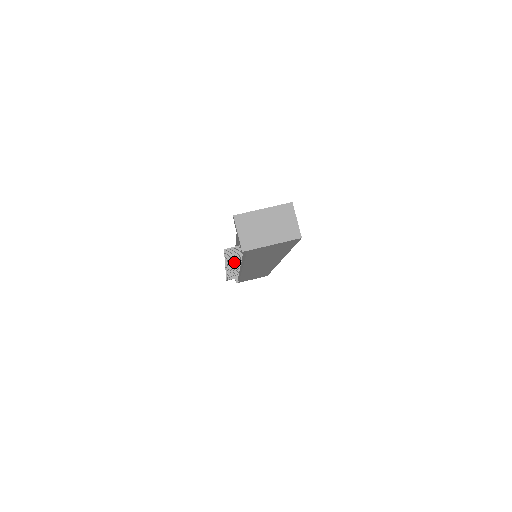
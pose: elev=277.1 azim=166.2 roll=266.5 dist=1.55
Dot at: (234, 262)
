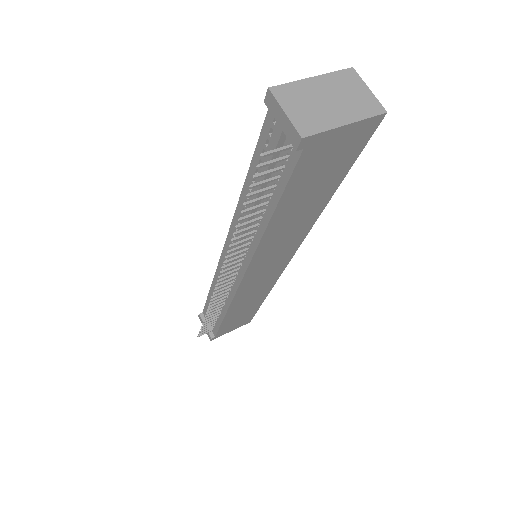
Dot at: (240, 247)
